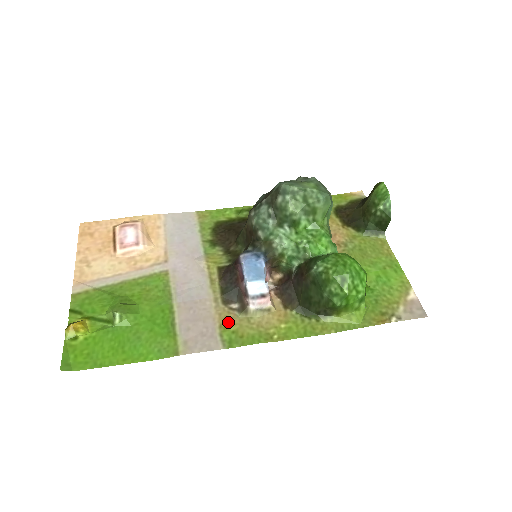
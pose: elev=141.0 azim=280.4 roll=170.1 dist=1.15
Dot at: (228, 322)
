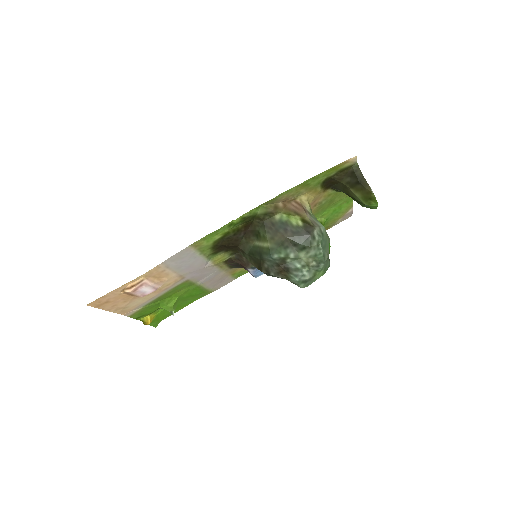
Dot at: (236, 272)
